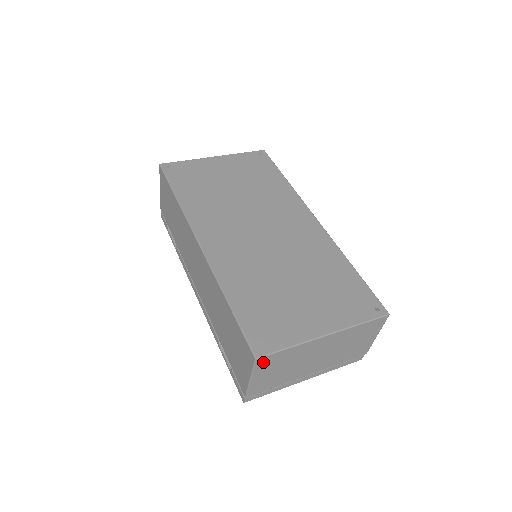
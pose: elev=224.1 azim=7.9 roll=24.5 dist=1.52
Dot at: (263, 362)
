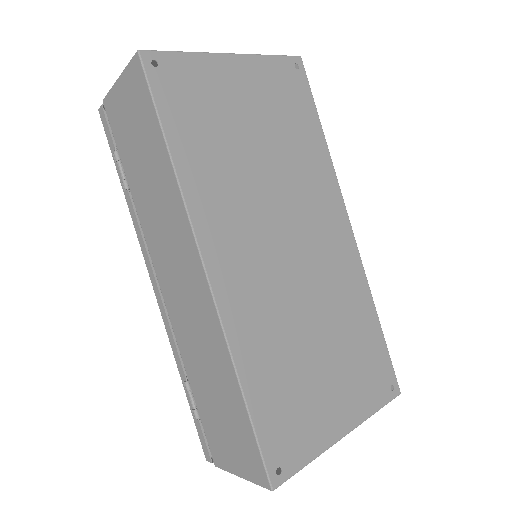
Dot at: occluded
